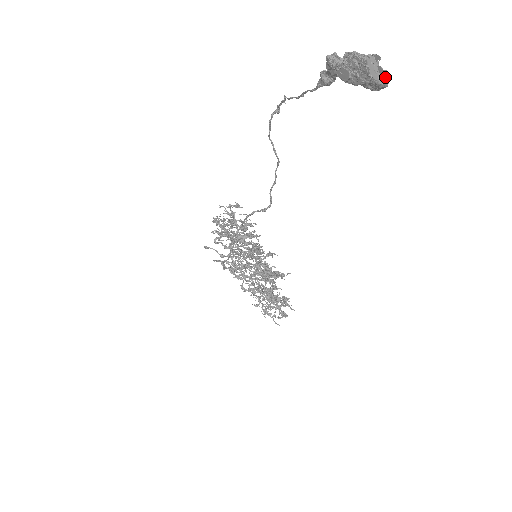
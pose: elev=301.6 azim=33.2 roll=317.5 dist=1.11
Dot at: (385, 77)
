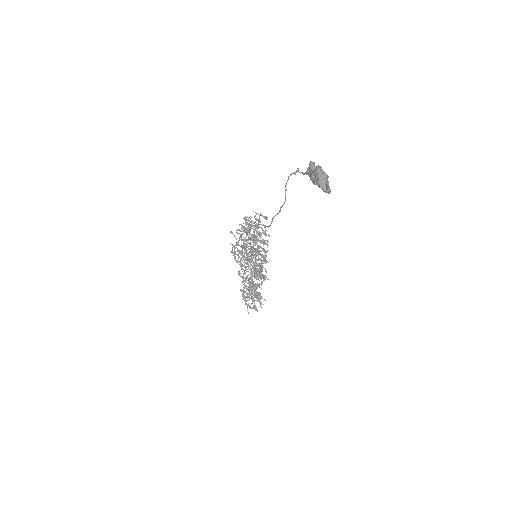
Dot at: (327, 188)
